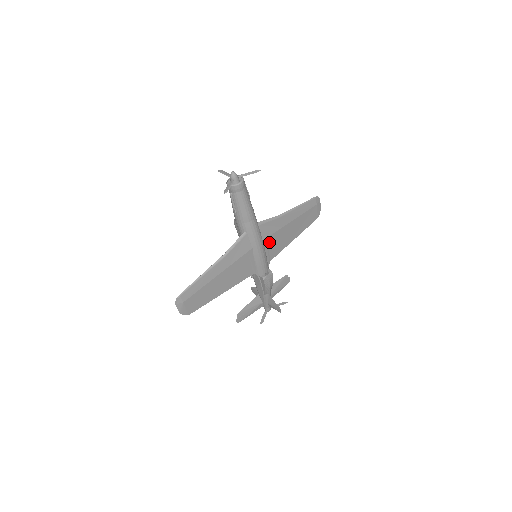
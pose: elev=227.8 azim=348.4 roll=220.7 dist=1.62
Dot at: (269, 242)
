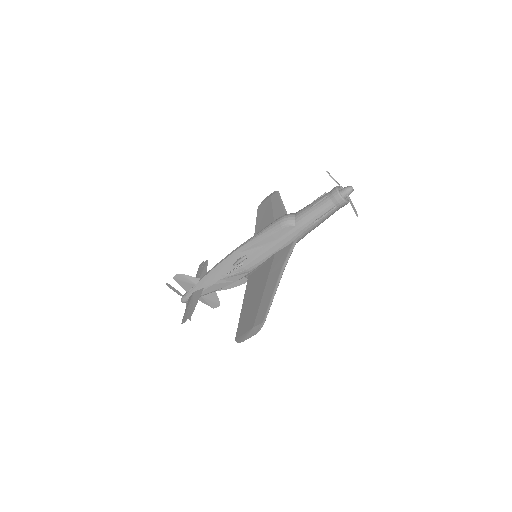
Dot at: occluded
